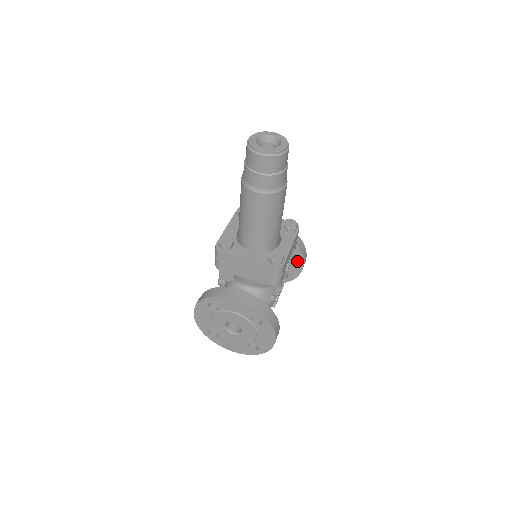
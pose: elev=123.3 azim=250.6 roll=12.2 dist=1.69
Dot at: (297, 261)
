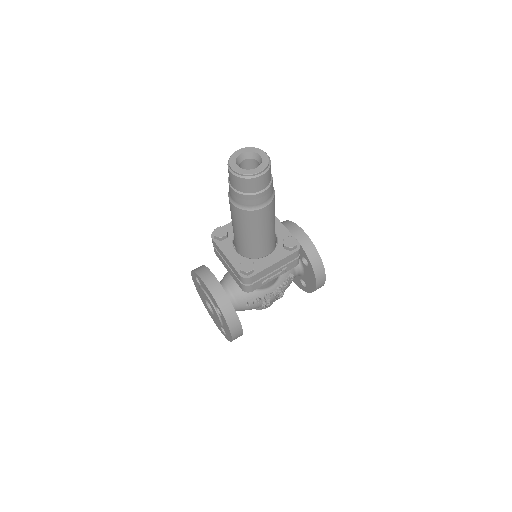
Dot at: (312, 278)
